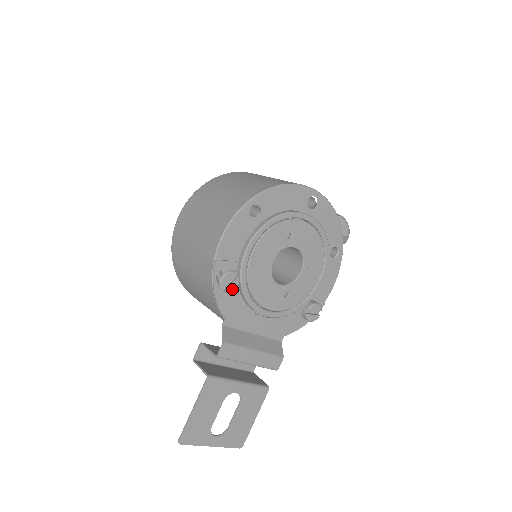
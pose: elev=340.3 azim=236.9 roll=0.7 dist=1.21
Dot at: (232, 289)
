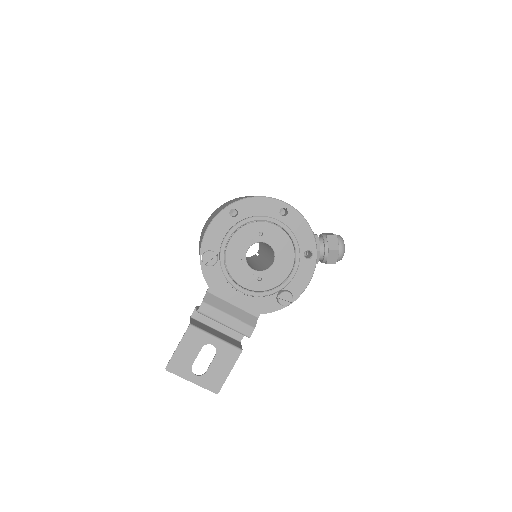
Dot at: (211, 264)
